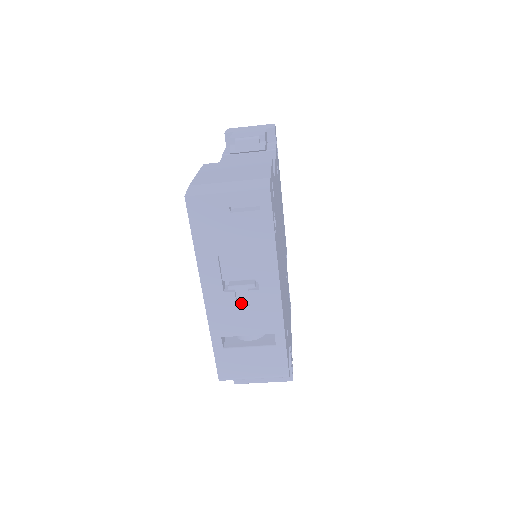
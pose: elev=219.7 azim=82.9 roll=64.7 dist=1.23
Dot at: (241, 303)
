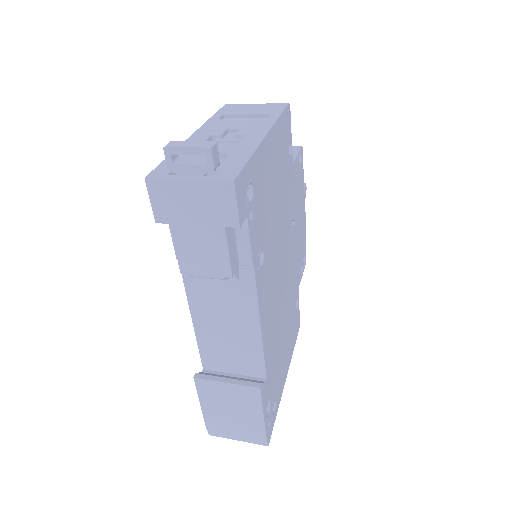
Dot at: occluded
